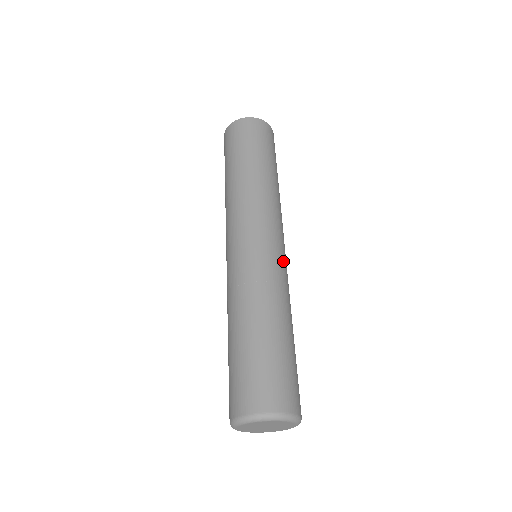
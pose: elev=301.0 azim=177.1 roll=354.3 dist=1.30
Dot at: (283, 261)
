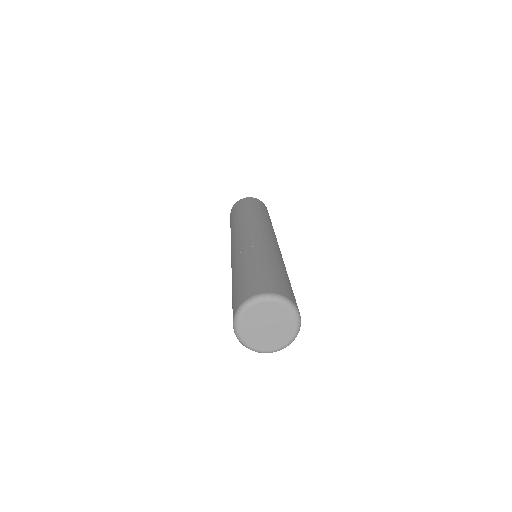
Dot at: occluded
